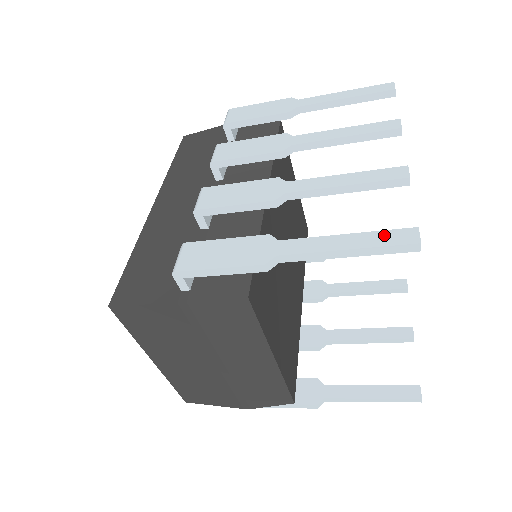
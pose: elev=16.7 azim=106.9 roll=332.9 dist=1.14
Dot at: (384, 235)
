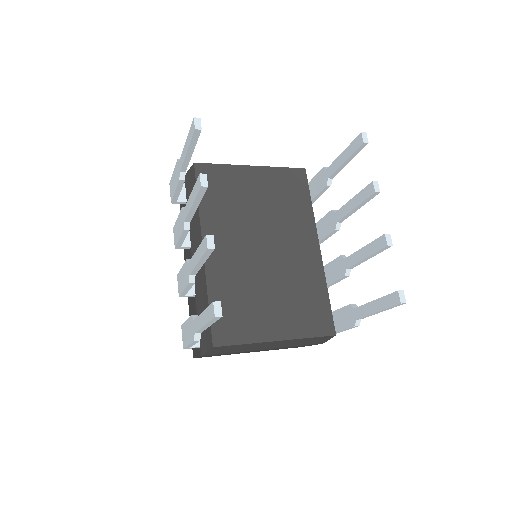
Dot at: (208, 311)
